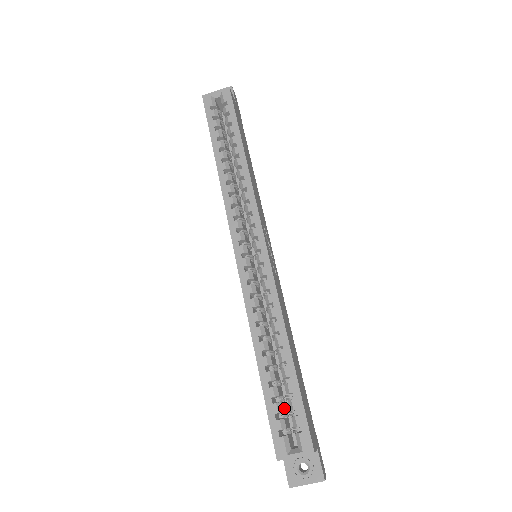
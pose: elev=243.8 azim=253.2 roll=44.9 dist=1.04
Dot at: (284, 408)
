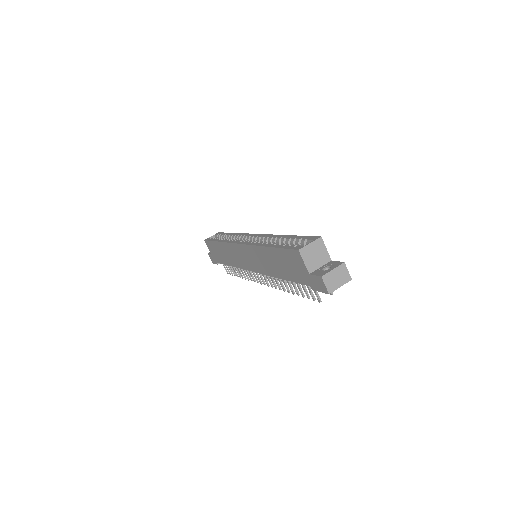
Dot at: occluded
